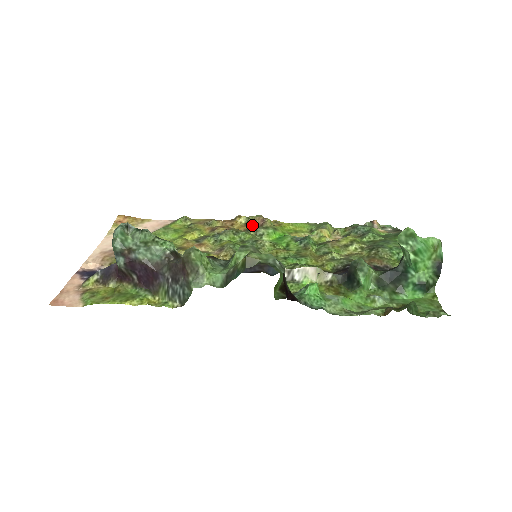
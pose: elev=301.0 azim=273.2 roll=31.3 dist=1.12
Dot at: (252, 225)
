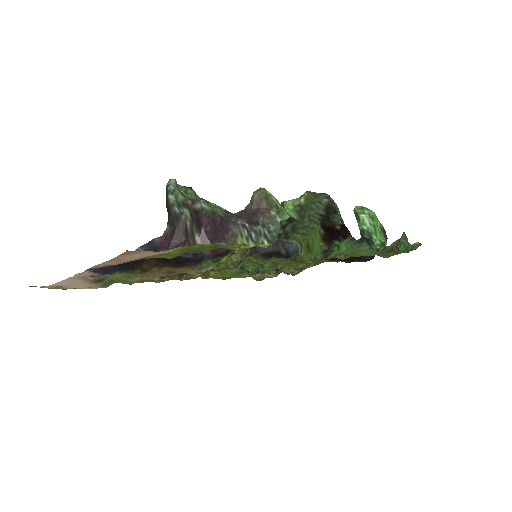
Dot at: occluded
